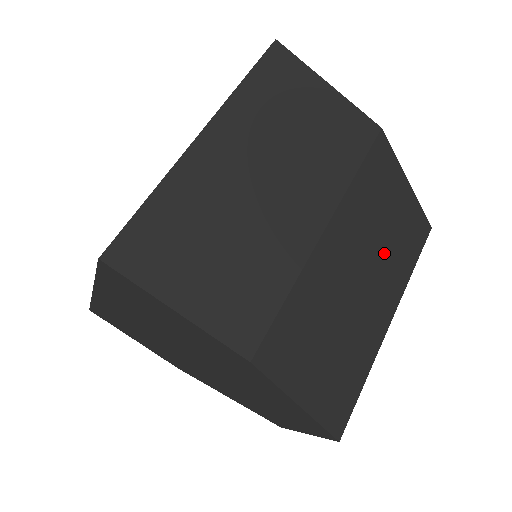
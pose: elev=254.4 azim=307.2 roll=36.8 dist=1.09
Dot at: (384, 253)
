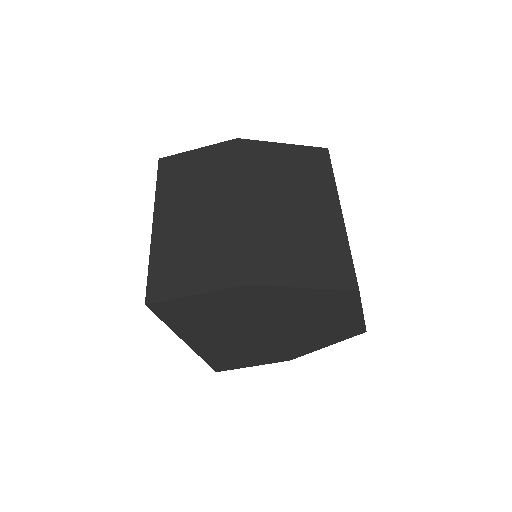
Dot at: (298, 185)
